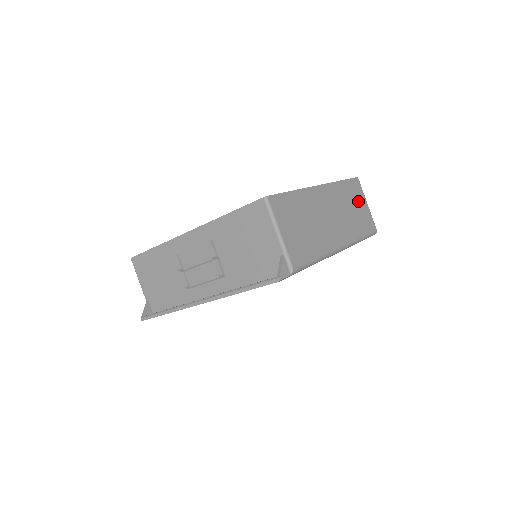
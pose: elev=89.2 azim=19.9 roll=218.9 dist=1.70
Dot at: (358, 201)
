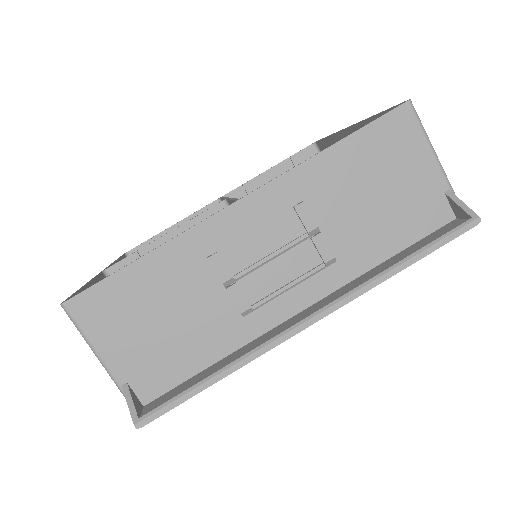
Dot at: occluded
